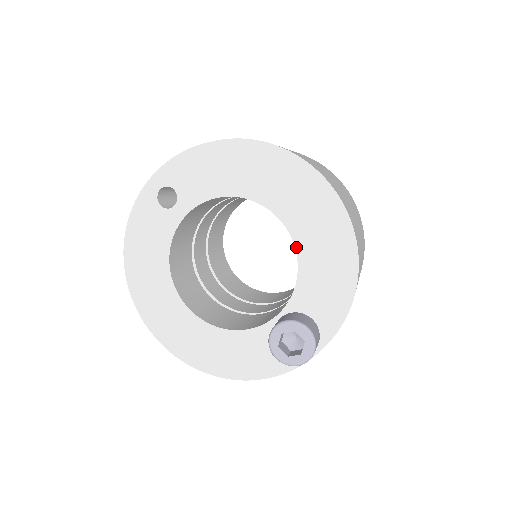
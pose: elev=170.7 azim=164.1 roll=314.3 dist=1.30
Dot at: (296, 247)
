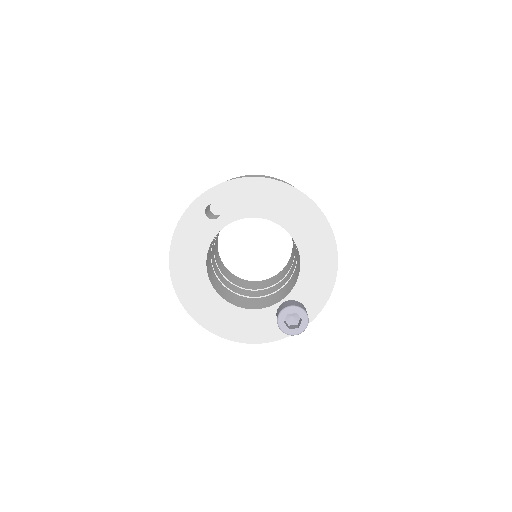
Dot at: (301, 258)
